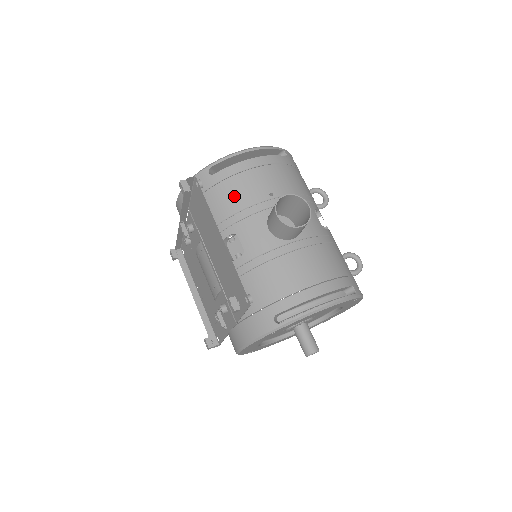
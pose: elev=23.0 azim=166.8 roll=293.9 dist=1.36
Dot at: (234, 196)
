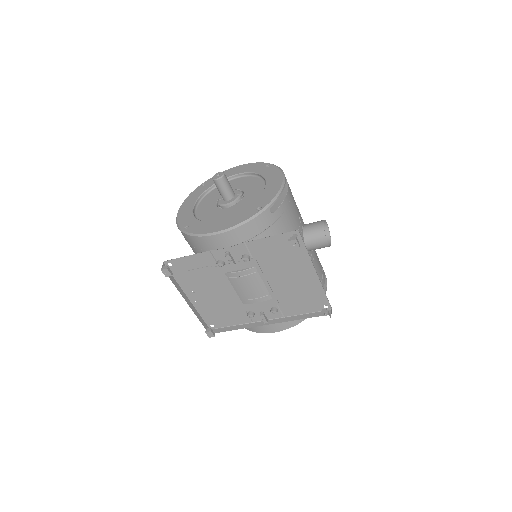
Dot at: (288, 228)
